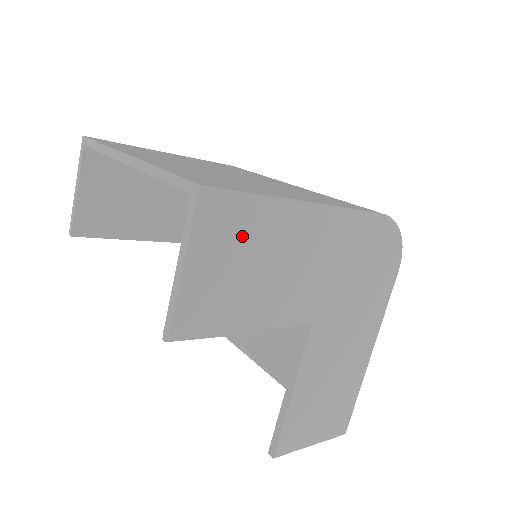
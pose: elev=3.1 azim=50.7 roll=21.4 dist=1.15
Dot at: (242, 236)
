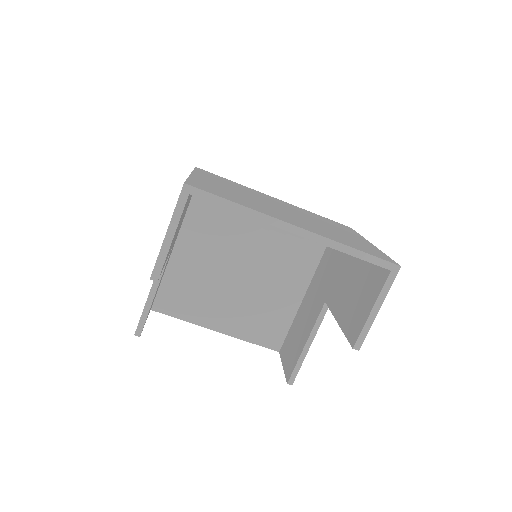
Dot at: occluded
